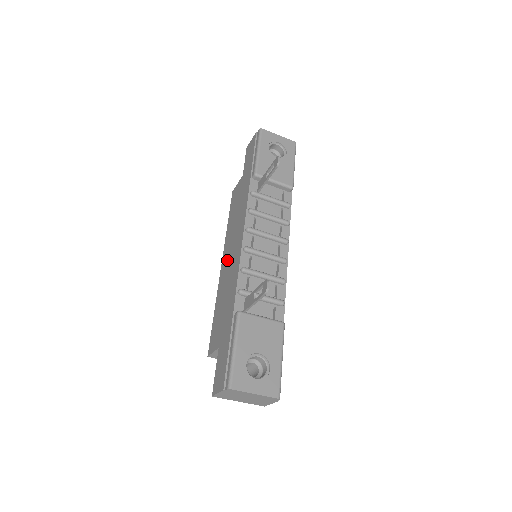
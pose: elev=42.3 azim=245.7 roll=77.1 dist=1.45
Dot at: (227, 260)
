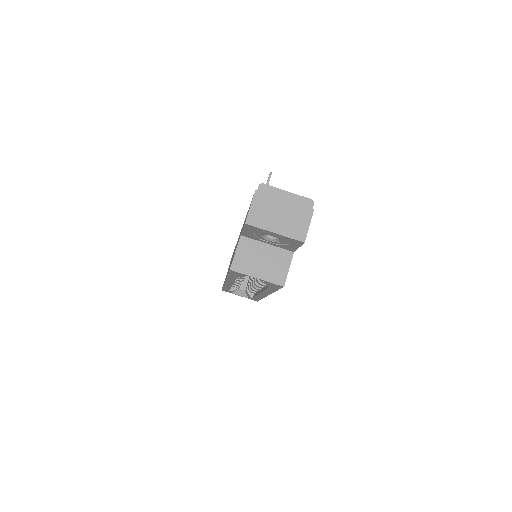
Dot at: occluded
